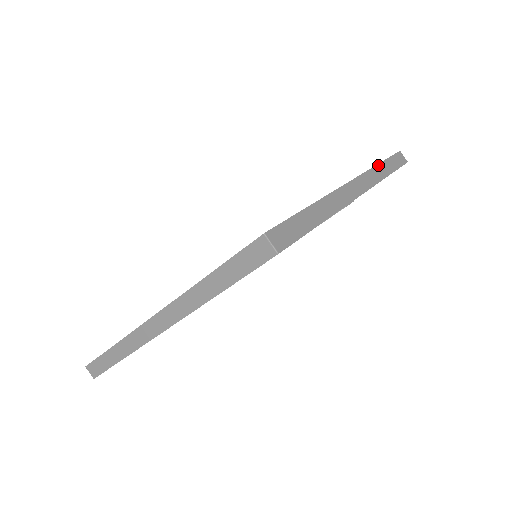
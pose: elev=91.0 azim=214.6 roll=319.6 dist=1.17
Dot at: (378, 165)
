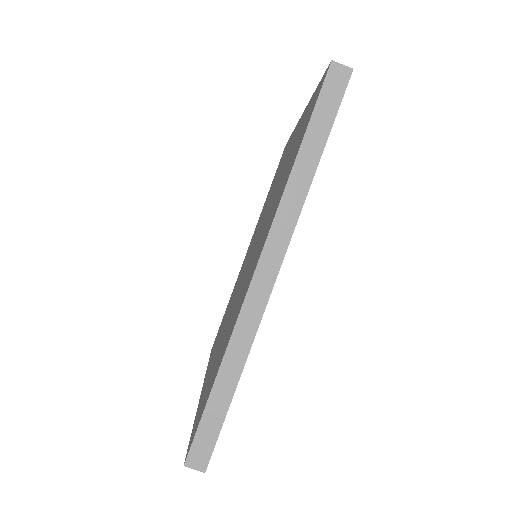
Dot at: occluded
